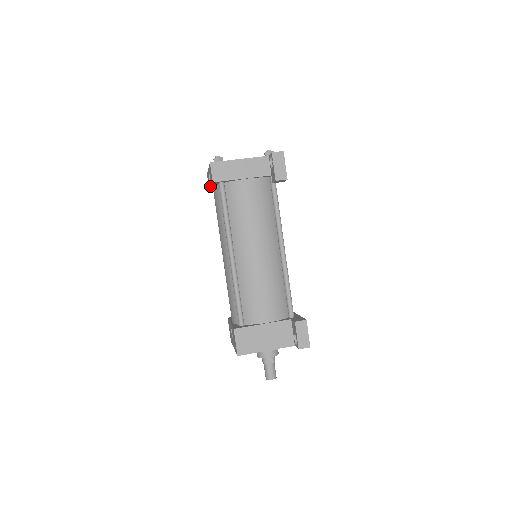
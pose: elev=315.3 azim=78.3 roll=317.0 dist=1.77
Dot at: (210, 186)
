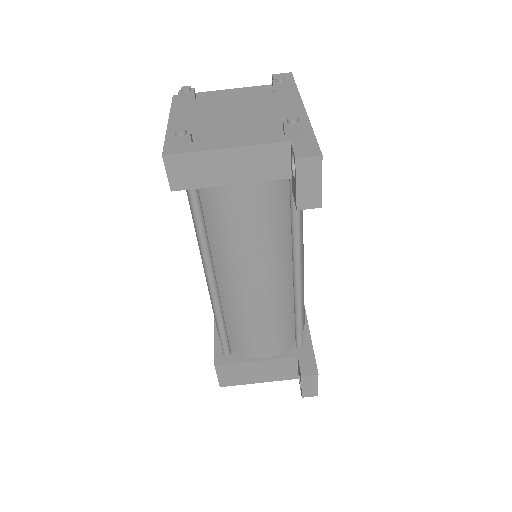
Dot at: occluded
